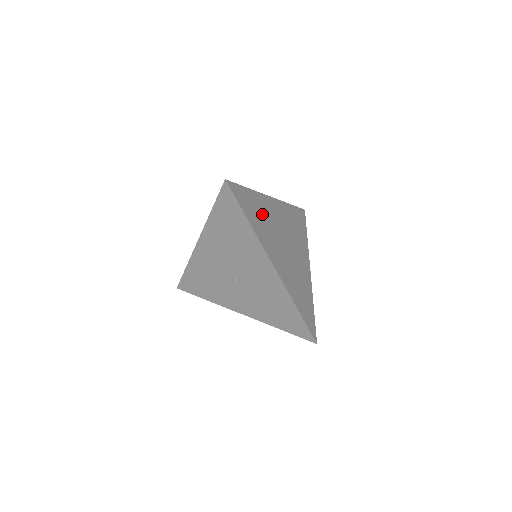
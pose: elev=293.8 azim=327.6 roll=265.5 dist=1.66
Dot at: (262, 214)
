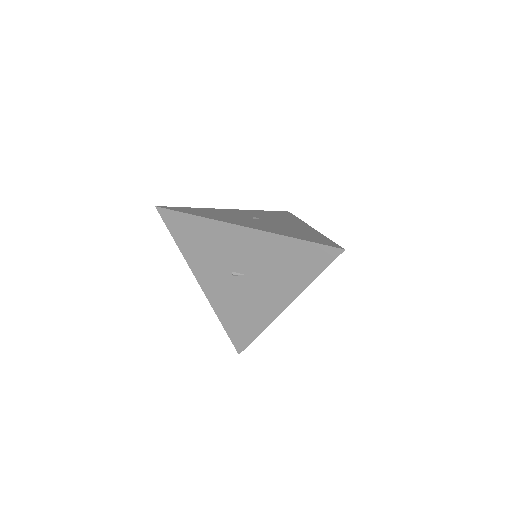
Dot at: occluded
